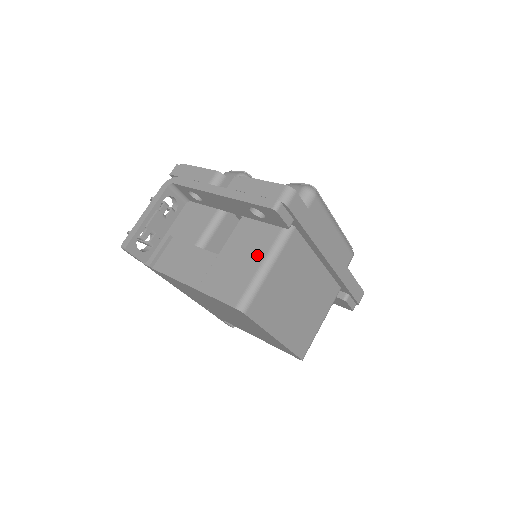
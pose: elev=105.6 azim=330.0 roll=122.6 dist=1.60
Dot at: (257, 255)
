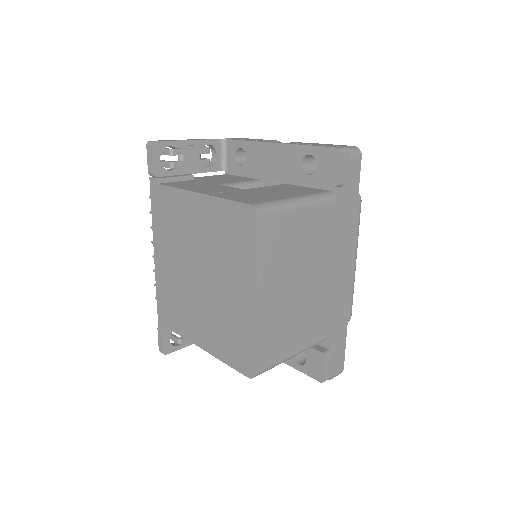
Dot at: (291, 194)
